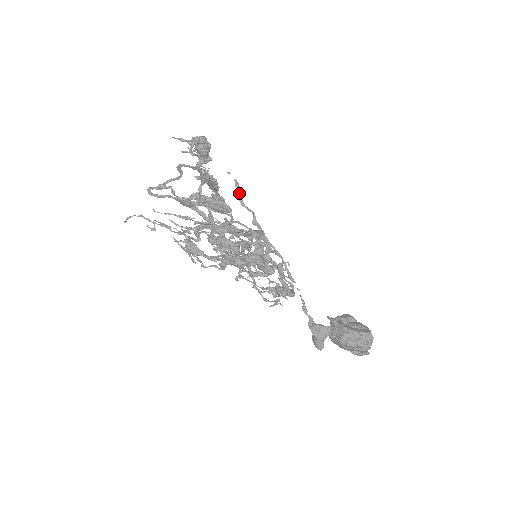
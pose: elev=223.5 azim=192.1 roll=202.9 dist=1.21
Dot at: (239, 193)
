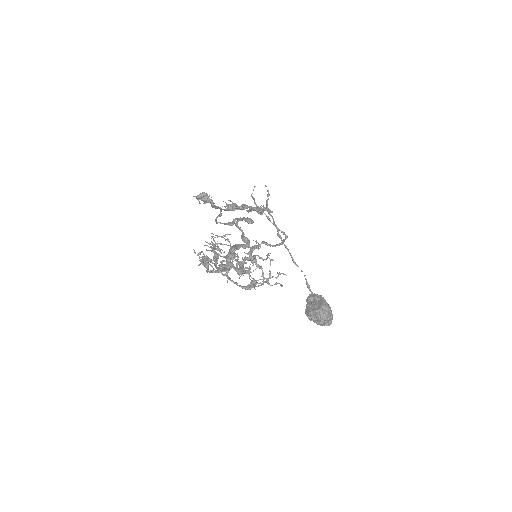
Dot at: (266, 203)
